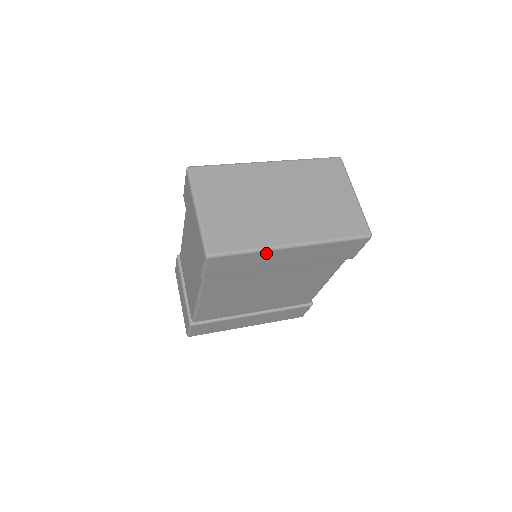
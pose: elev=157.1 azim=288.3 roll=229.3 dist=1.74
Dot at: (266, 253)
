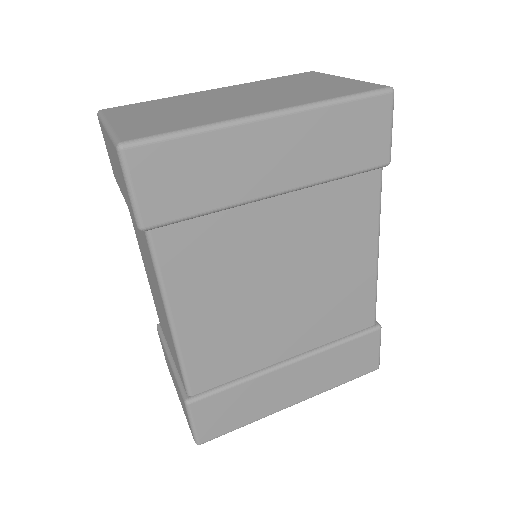
Dot at: (226, 136)
